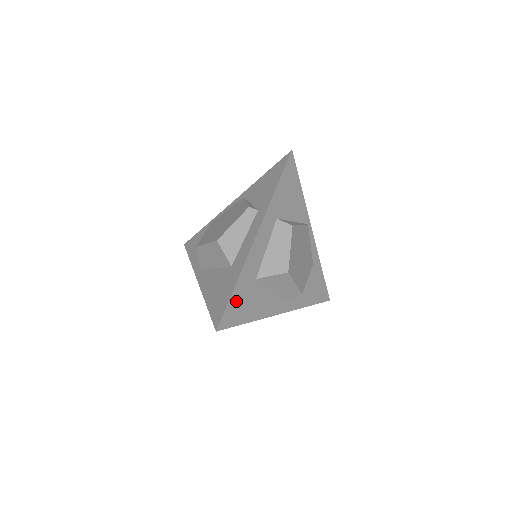
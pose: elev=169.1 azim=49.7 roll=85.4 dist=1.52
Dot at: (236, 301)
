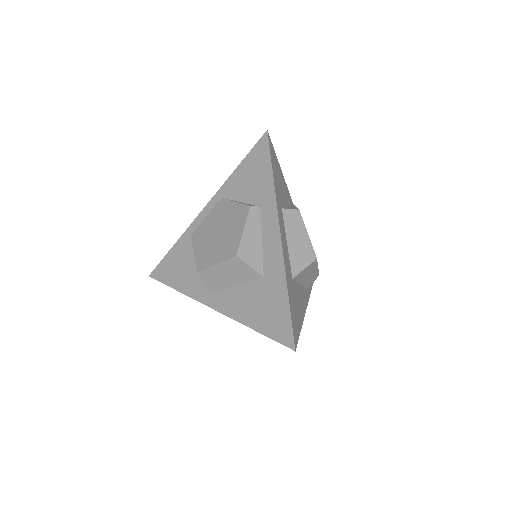
Dot at: (292, 310)
